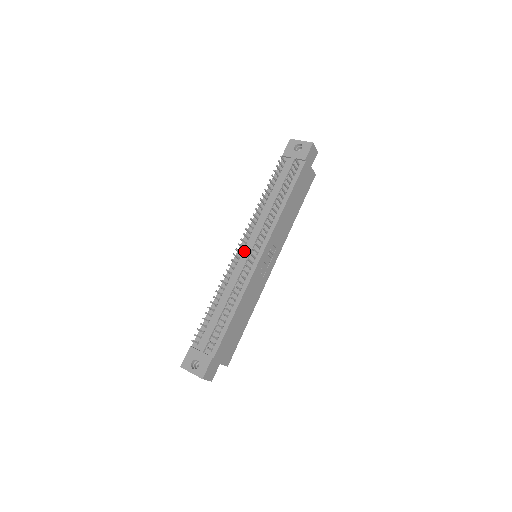
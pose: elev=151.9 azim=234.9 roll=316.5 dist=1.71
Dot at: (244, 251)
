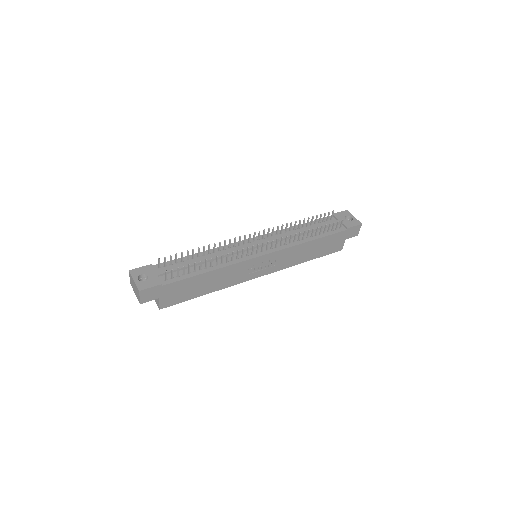
Dot at: (253, 243)
